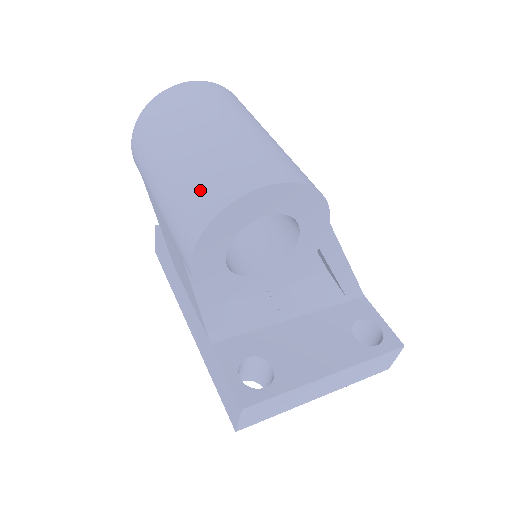
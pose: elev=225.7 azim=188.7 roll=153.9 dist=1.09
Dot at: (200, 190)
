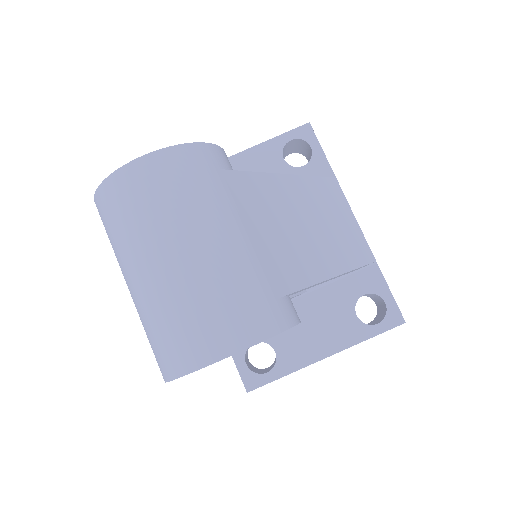
Dot at: (159, 342)
